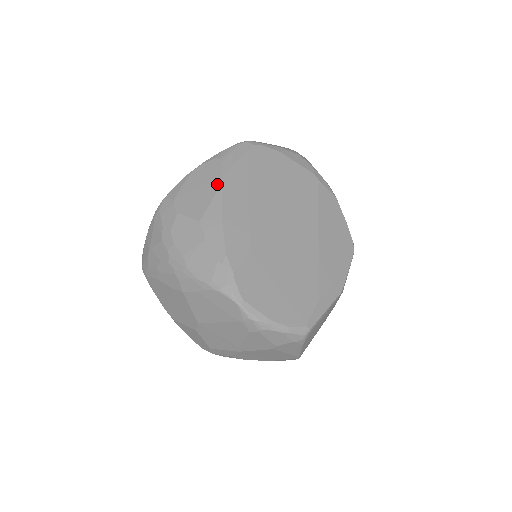
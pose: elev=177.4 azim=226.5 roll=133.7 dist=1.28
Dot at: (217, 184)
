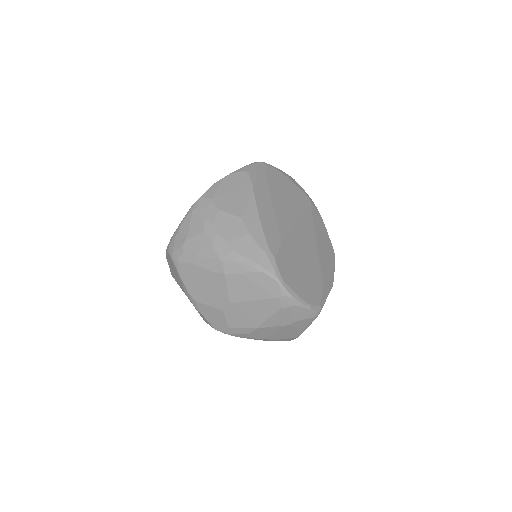
Dot at: (250, 191)
